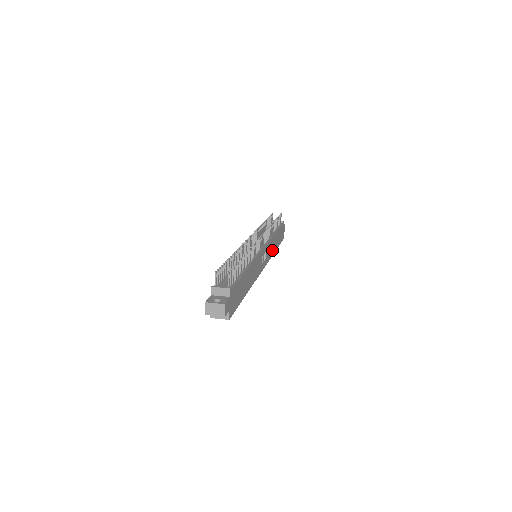
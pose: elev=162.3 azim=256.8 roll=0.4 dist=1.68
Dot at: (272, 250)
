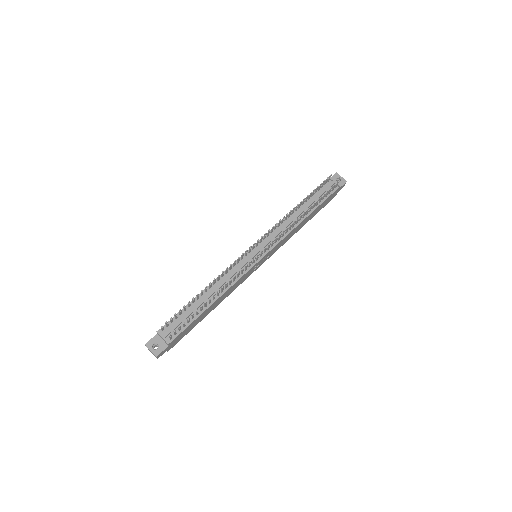
Dot at: (293, 234)
